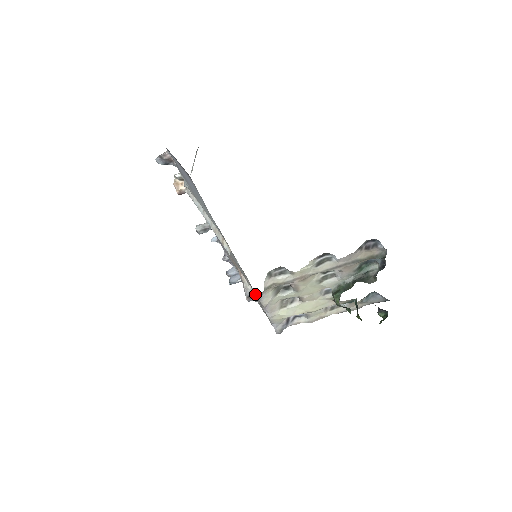
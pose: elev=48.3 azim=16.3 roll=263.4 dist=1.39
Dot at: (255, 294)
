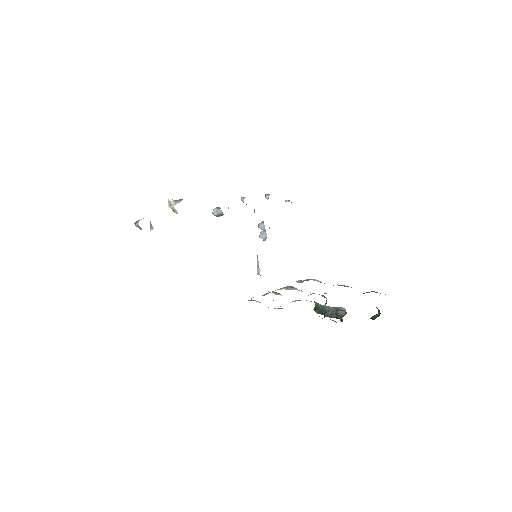
Dot at: occluded
